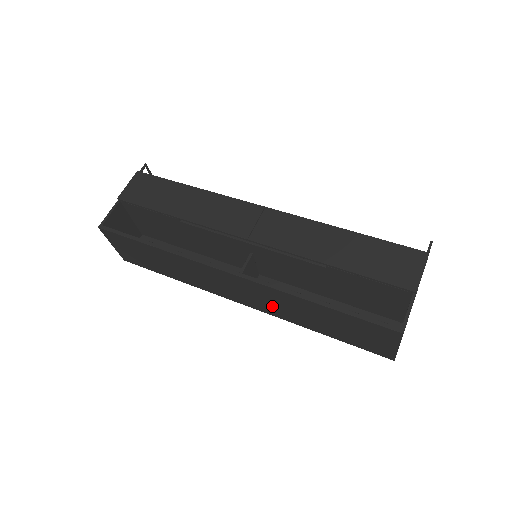
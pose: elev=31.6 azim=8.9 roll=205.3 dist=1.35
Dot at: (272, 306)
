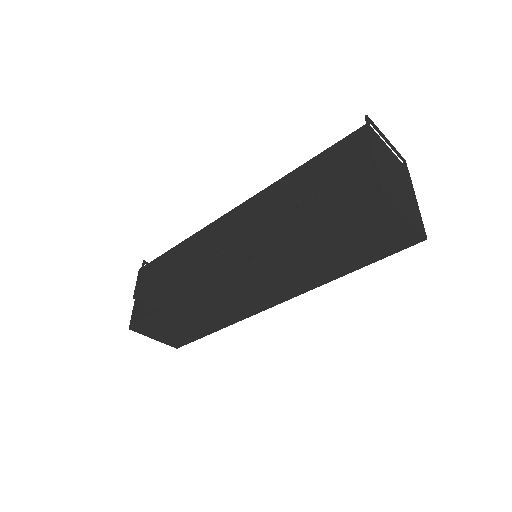
Dot at: (290, 281)
